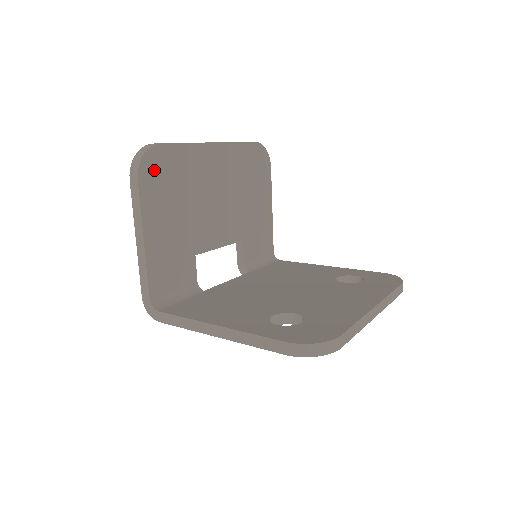
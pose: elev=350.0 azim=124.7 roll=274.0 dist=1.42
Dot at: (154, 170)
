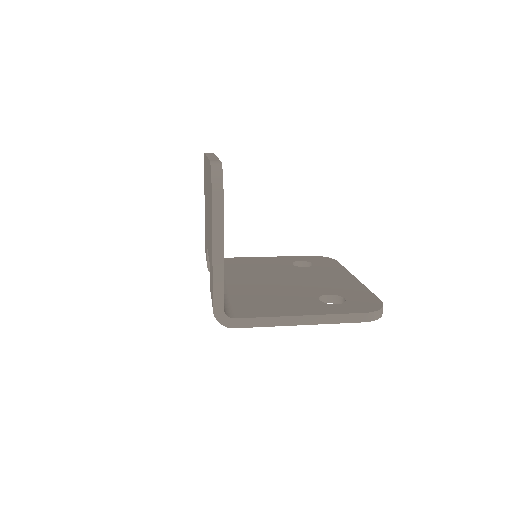
Dot at: occluded
